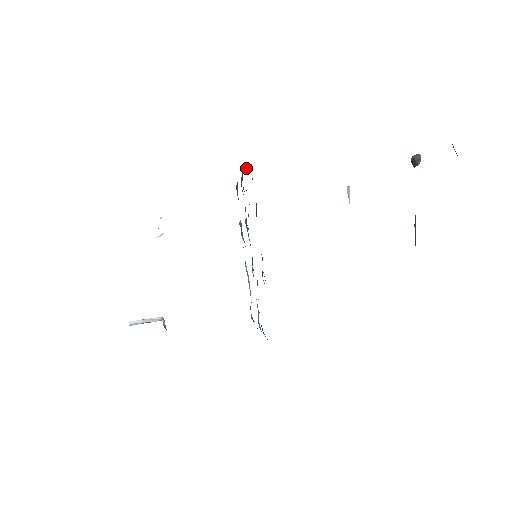
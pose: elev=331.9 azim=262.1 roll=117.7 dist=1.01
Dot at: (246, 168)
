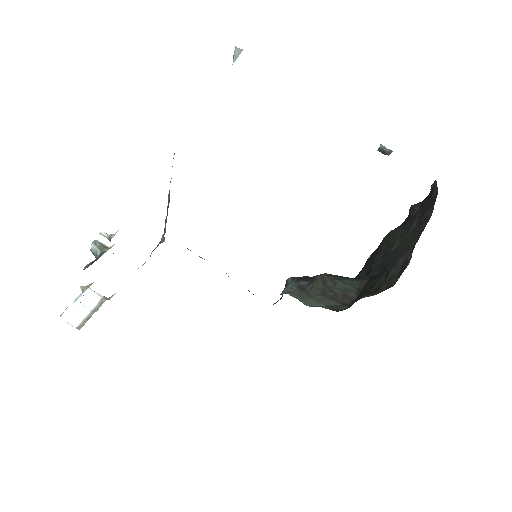
Dot at: occluded
